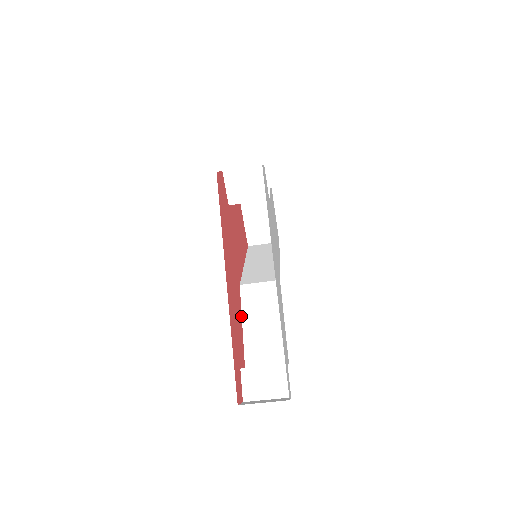
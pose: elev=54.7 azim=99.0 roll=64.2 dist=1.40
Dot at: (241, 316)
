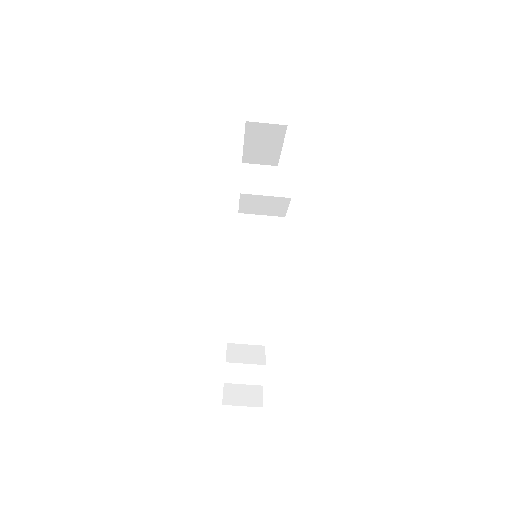
Dot at: occluded
